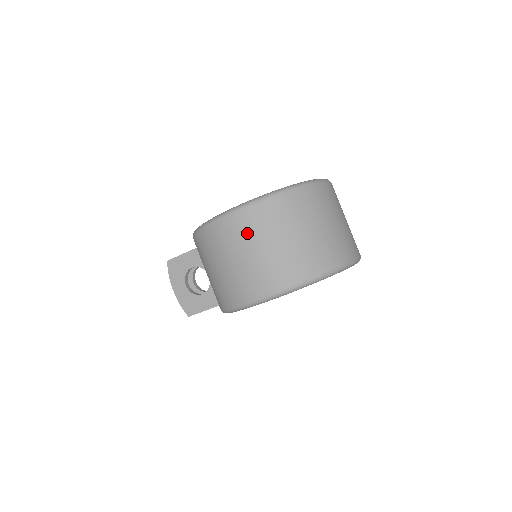
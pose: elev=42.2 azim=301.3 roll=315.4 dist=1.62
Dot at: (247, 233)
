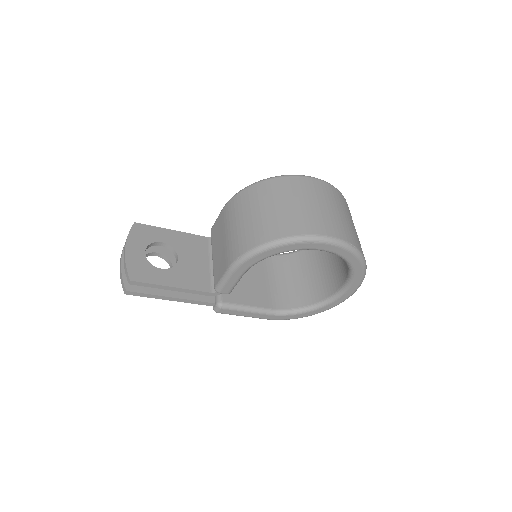
Dot at: (327, 195)
